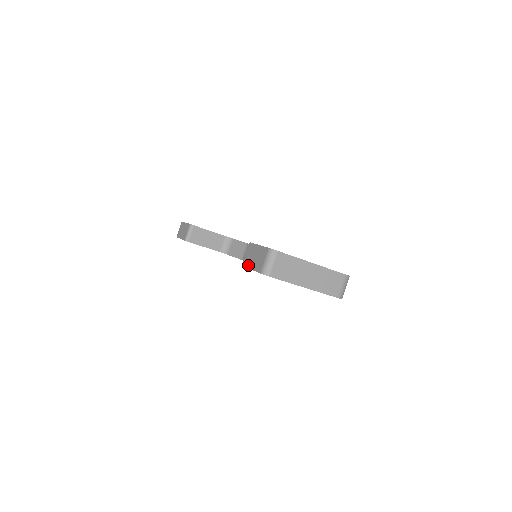
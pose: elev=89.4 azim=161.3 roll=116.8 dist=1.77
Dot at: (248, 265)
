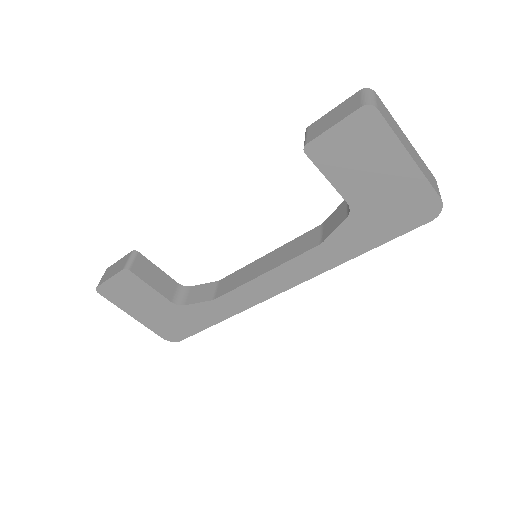
Dot at: (322, 130)
